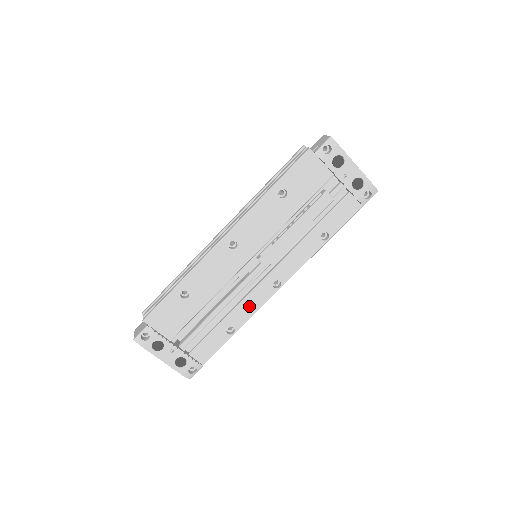
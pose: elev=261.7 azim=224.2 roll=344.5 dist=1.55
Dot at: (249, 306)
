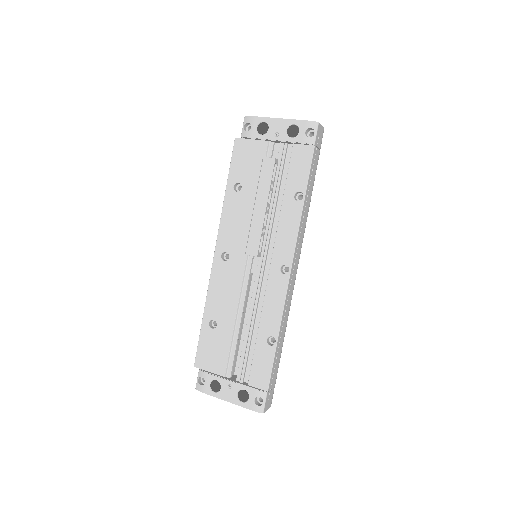
Dot at: (273, 306)
